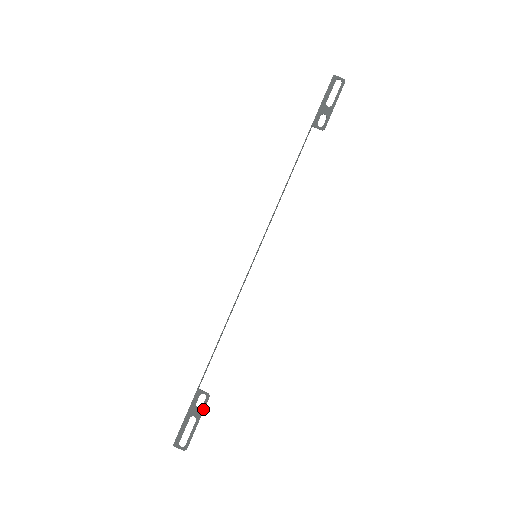
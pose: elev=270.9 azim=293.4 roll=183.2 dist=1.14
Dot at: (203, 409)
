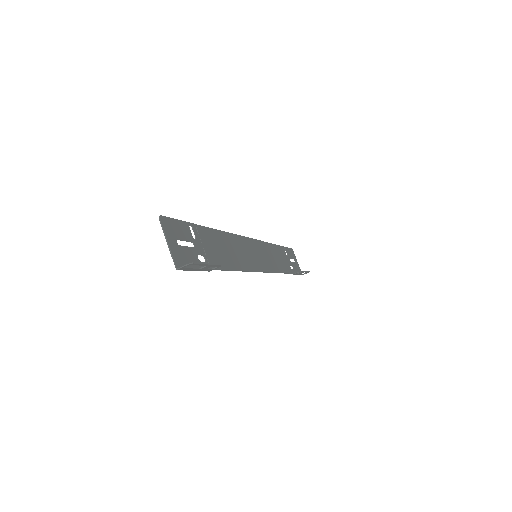
Dot at: occluded
